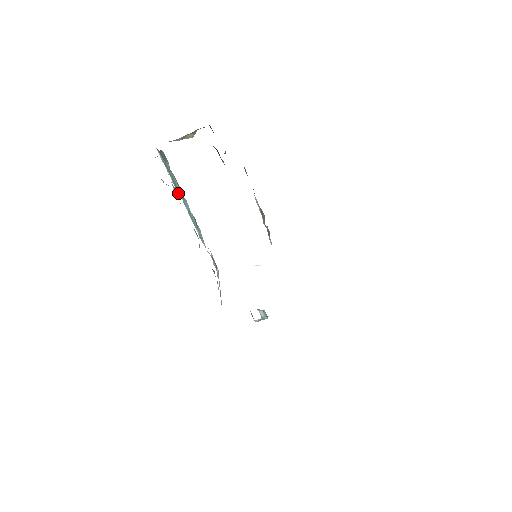
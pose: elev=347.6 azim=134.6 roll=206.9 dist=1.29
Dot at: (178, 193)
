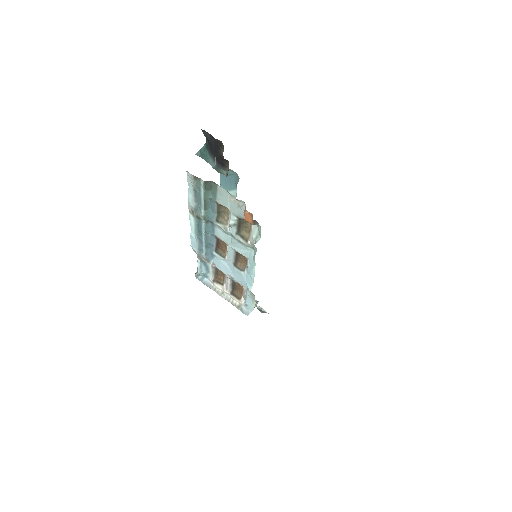
Dot at: (202, 218)
